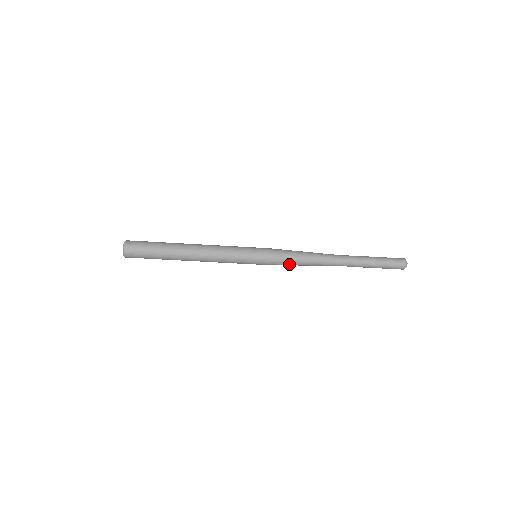
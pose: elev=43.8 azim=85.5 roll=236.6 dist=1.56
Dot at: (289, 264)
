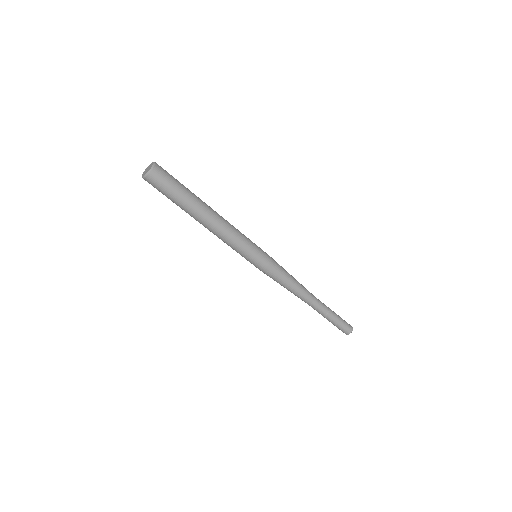
Dot at: (281, 277)
